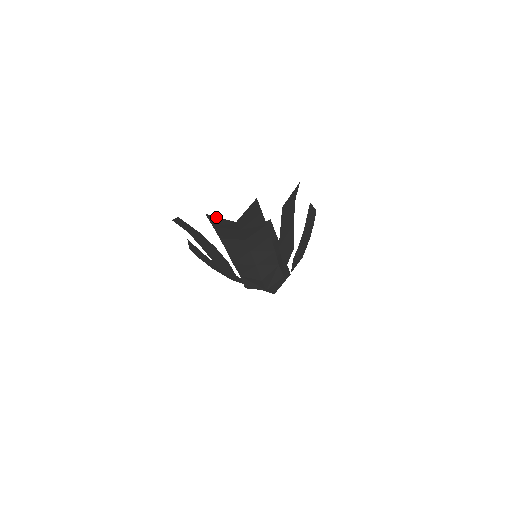
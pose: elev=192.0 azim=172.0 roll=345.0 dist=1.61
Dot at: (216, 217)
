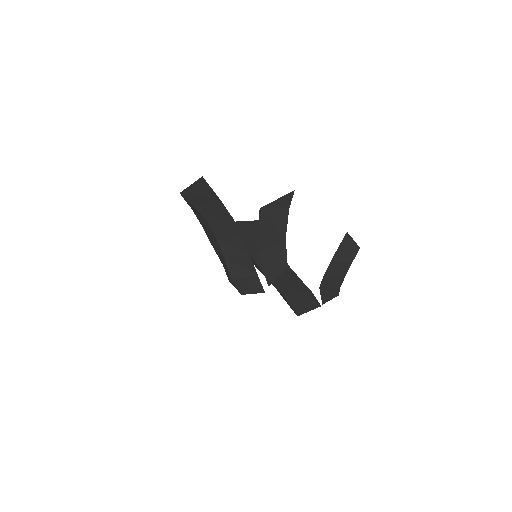
Dot at: occluded
